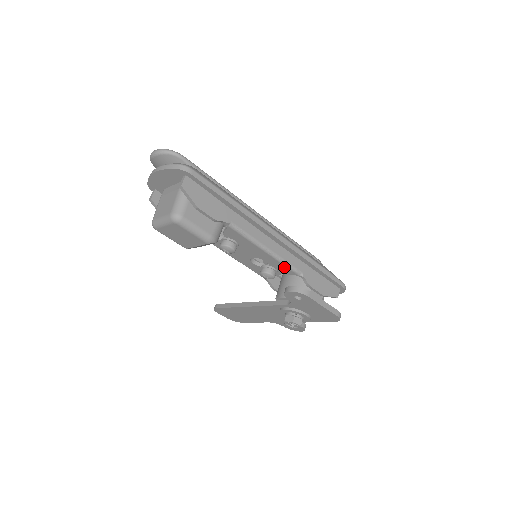
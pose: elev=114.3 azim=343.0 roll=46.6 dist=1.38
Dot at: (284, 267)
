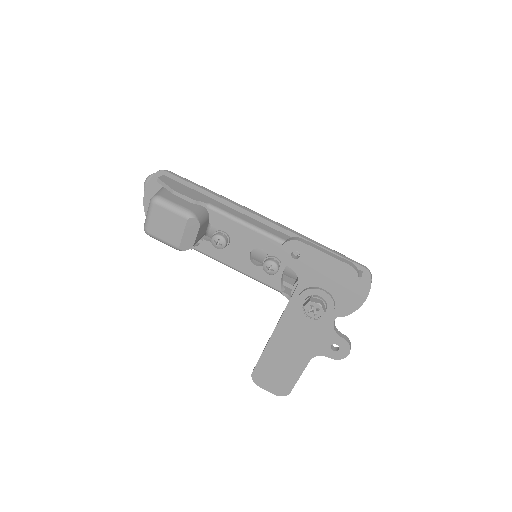
Dot at: occluded
